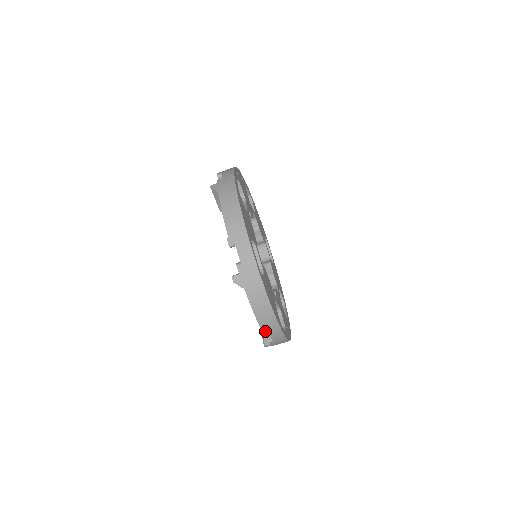
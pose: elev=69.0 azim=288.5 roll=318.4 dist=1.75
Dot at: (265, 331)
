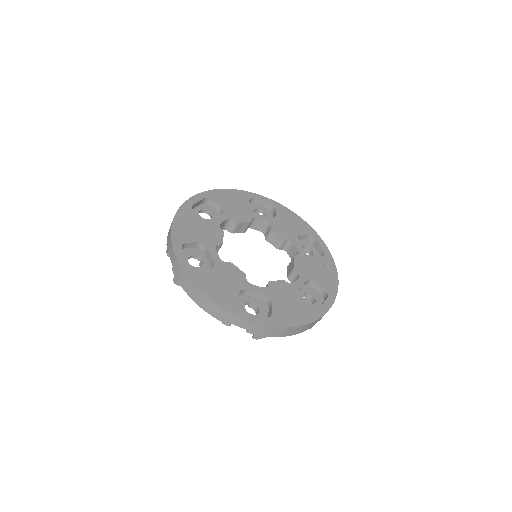
Dot at: (311, 327)
